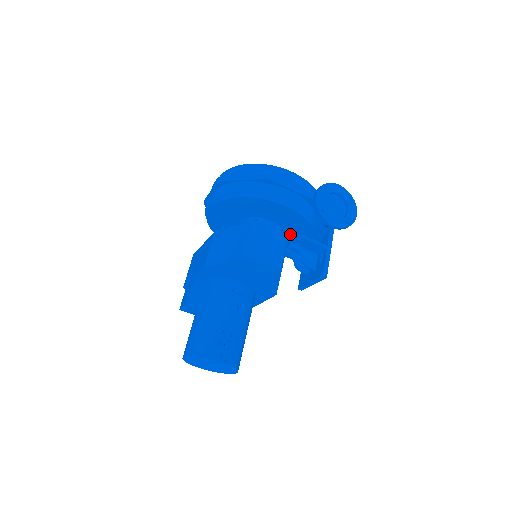
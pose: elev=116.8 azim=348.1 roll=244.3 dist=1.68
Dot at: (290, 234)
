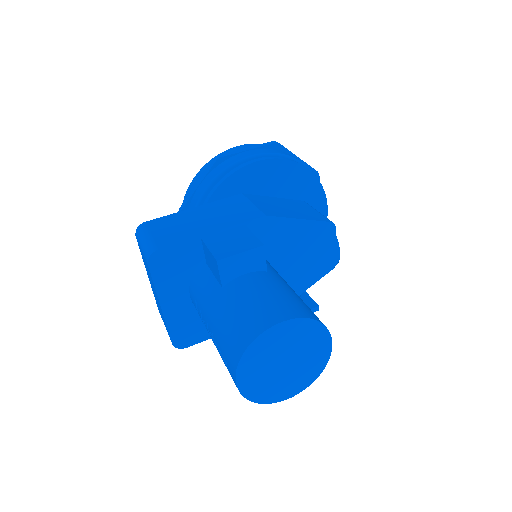
Dot at: occluded
